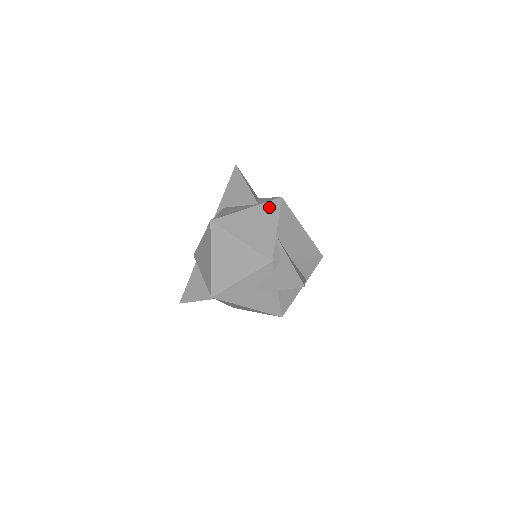
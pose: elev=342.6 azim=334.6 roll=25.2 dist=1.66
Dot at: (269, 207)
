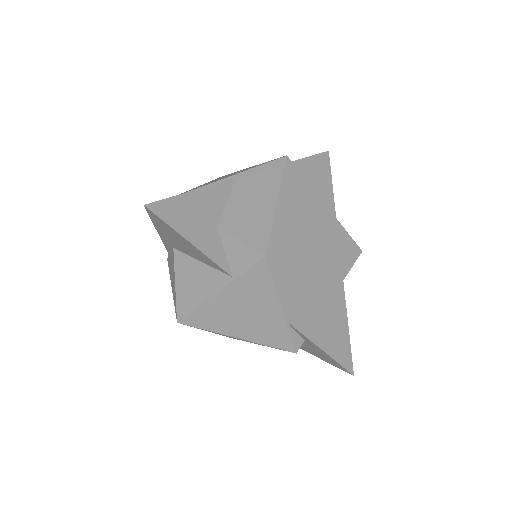
Dot at: (253, 281)
